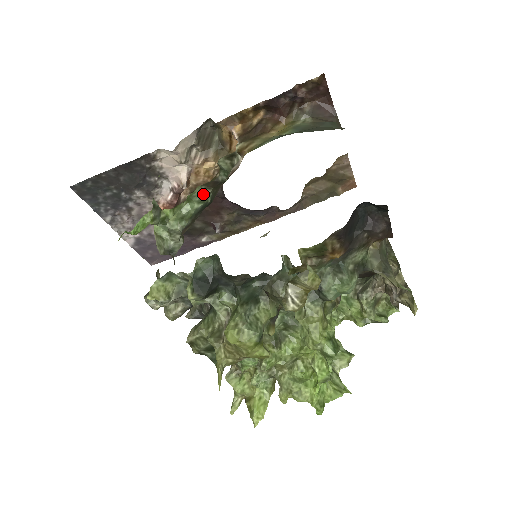
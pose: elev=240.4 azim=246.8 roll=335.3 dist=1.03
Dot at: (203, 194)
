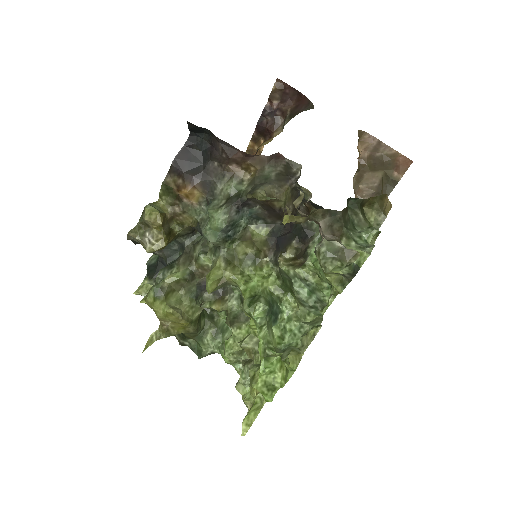
Dot at: occluded
